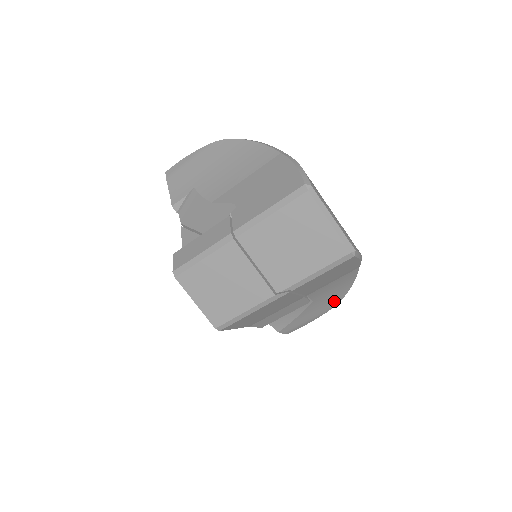
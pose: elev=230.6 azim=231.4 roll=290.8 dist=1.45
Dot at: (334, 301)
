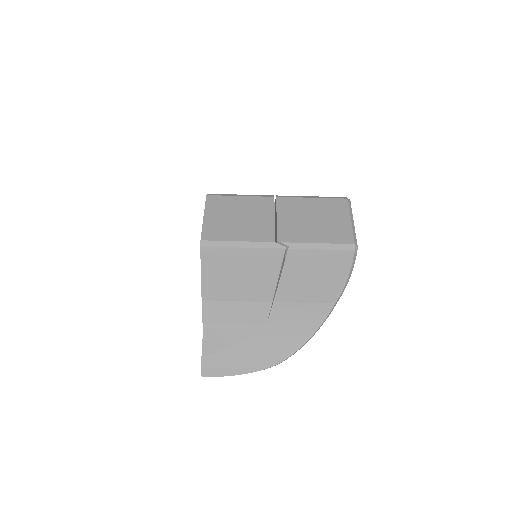
Dot at: (279, 354)
